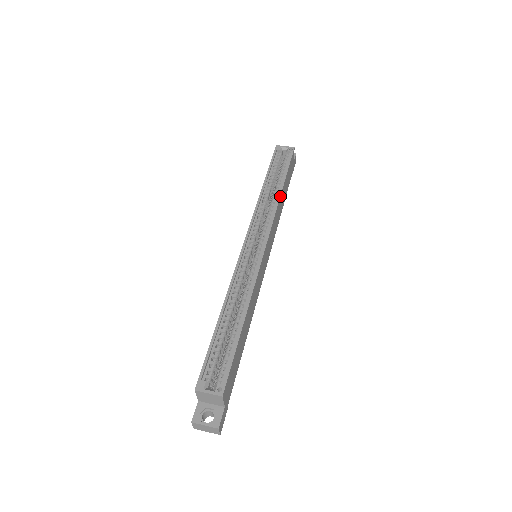
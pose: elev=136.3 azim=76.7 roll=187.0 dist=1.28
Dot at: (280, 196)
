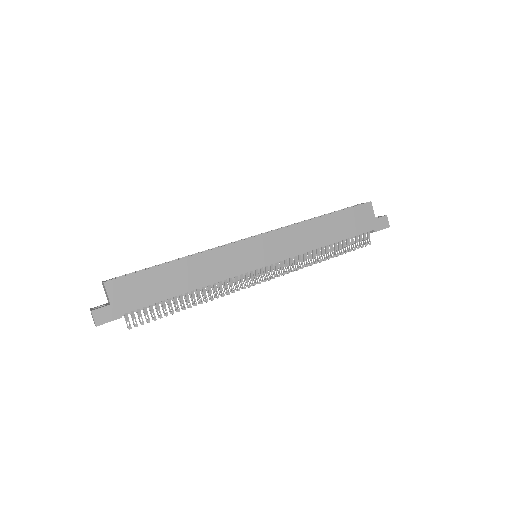
Dot at: (310, 220)
